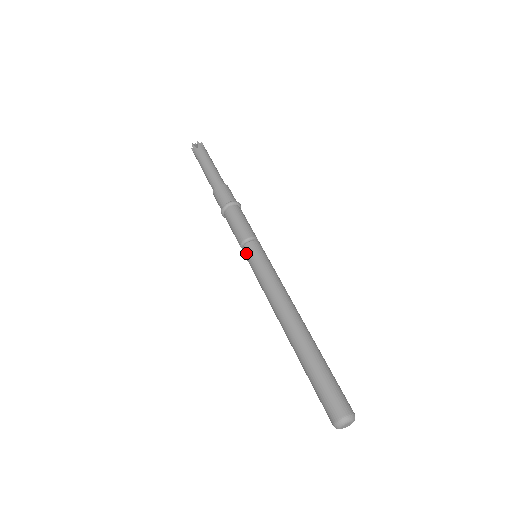
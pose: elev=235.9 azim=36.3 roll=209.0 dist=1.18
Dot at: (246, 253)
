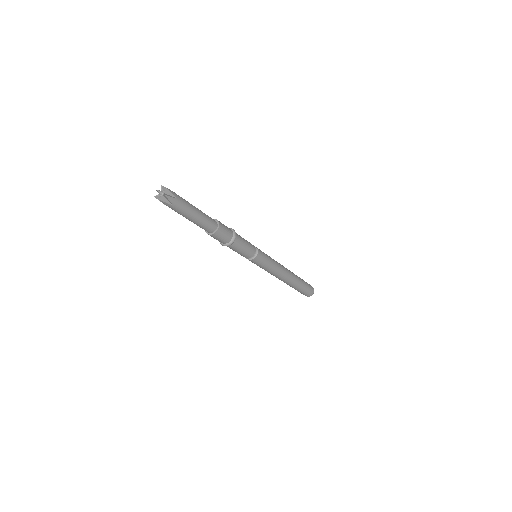
Dot at: (252, 262)
